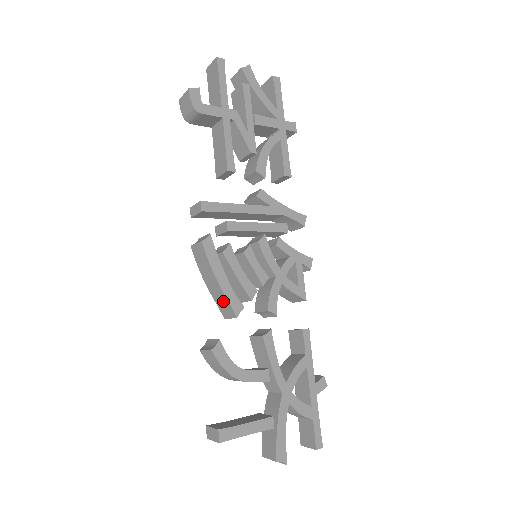
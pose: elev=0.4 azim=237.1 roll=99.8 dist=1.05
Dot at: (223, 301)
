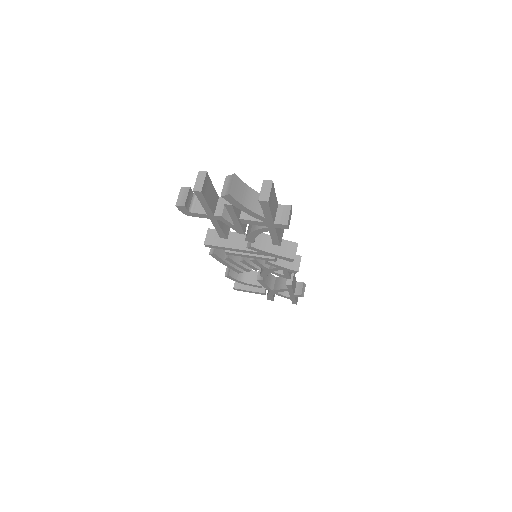
Dot at: occluded
